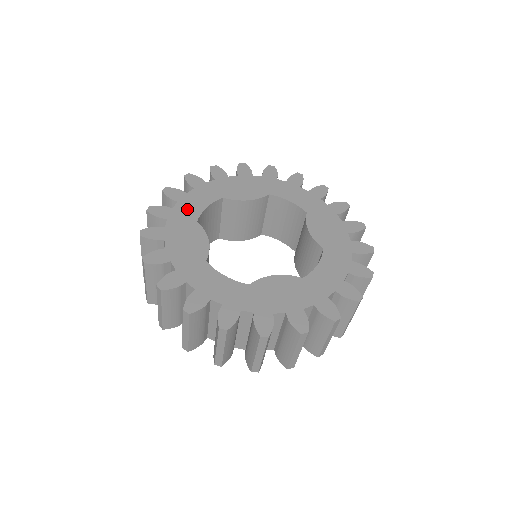
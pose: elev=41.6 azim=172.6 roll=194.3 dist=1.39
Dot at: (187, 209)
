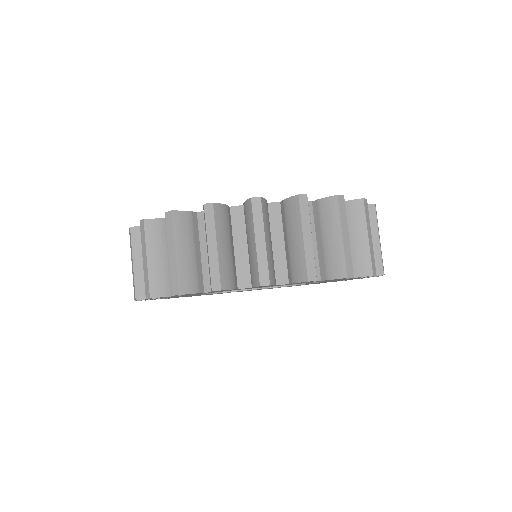
Dot at: occluded
